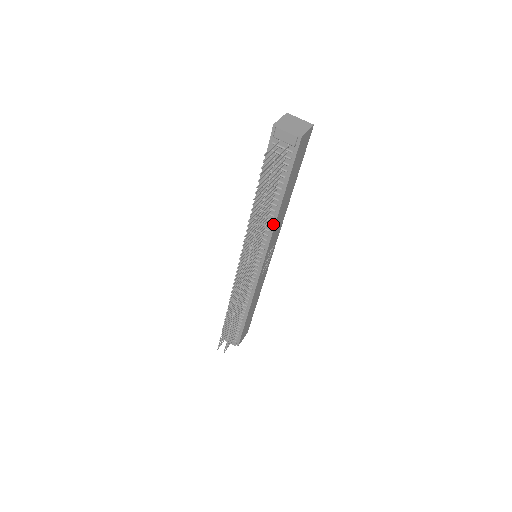
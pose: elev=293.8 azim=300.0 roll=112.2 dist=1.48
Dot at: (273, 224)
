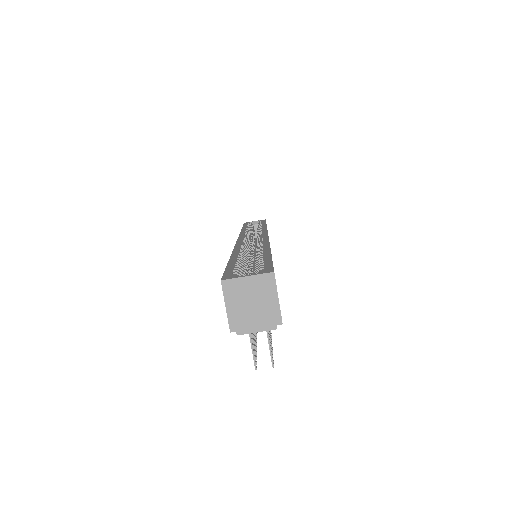
Dot at: occluded
